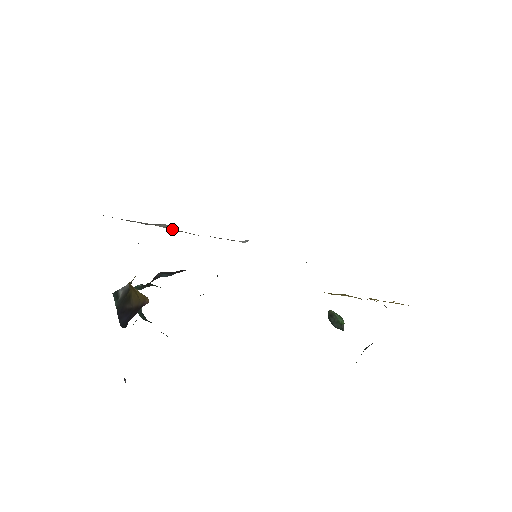
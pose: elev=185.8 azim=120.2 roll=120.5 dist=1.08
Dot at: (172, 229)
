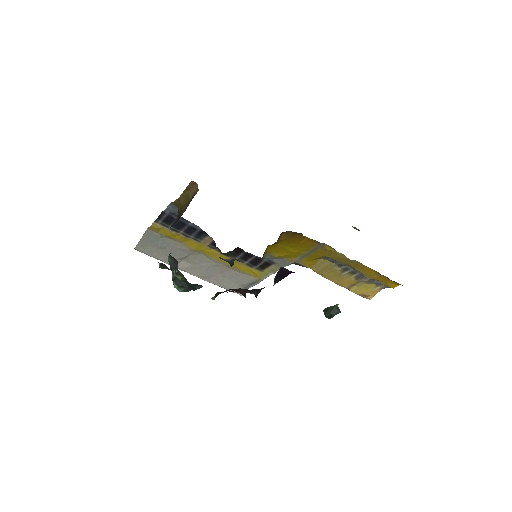
Dot at: (188, 267)
